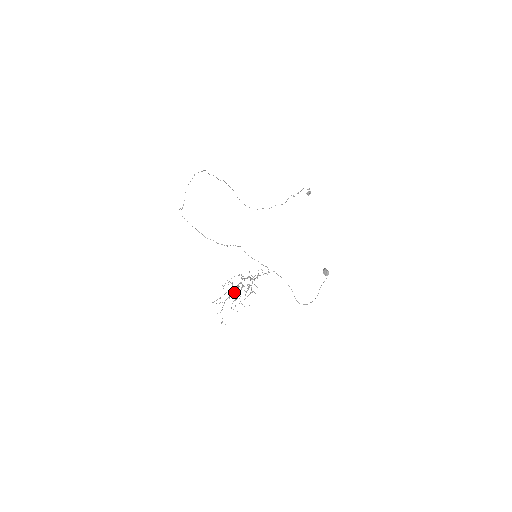
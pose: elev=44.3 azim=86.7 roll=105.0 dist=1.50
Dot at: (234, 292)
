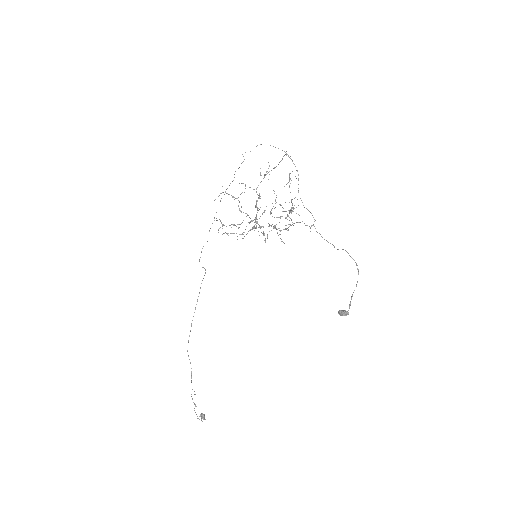
Dot at: (257, 207)
